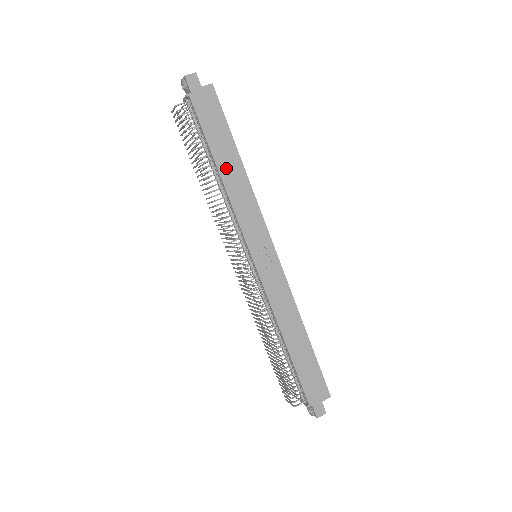
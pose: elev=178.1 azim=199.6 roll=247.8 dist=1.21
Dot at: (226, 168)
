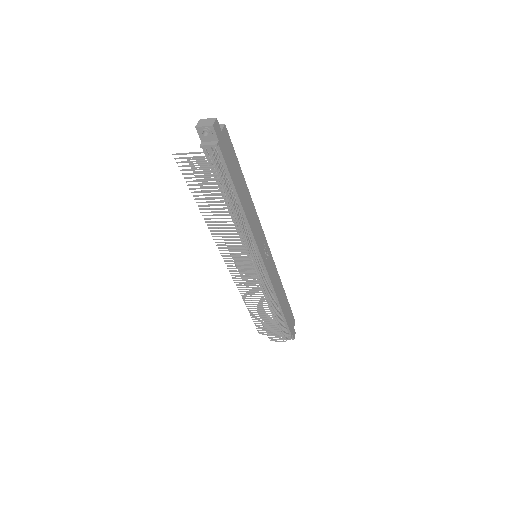
Dot at: (243, 198)
